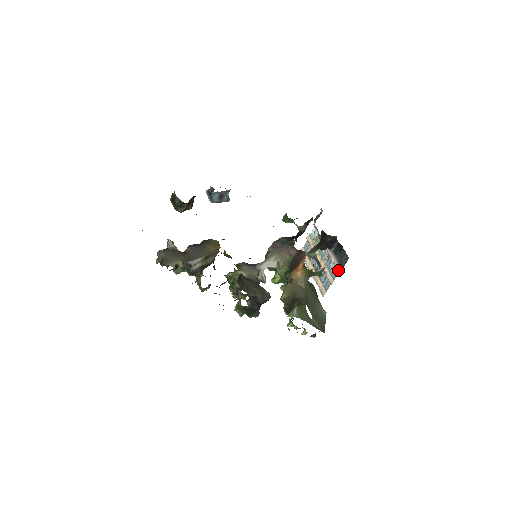
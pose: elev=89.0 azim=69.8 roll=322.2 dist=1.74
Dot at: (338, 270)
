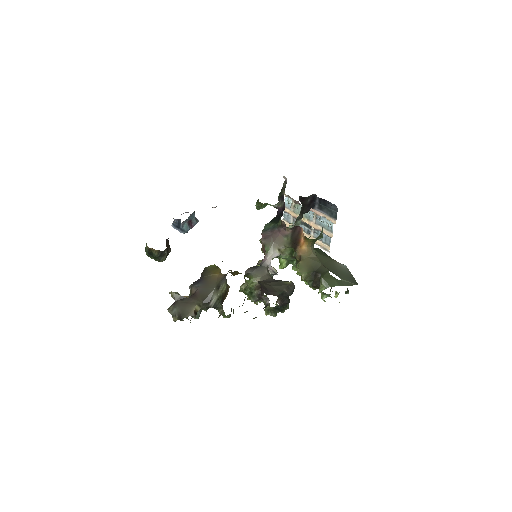
Dot at: (332, 222)
